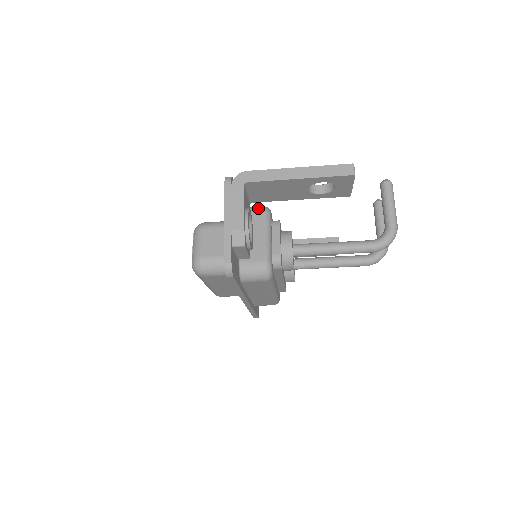
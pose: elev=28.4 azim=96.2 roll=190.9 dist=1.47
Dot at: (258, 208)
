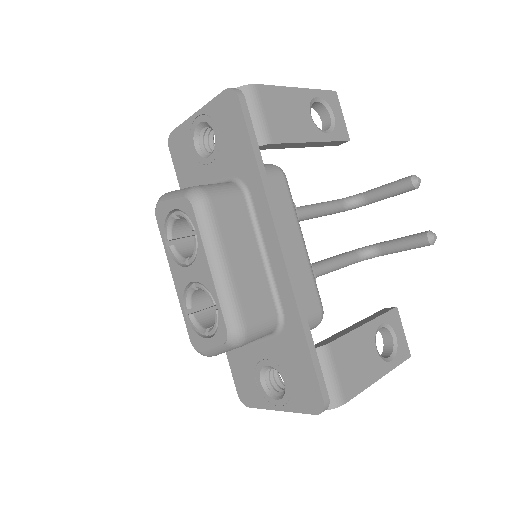
Dot at: (315, 327)
